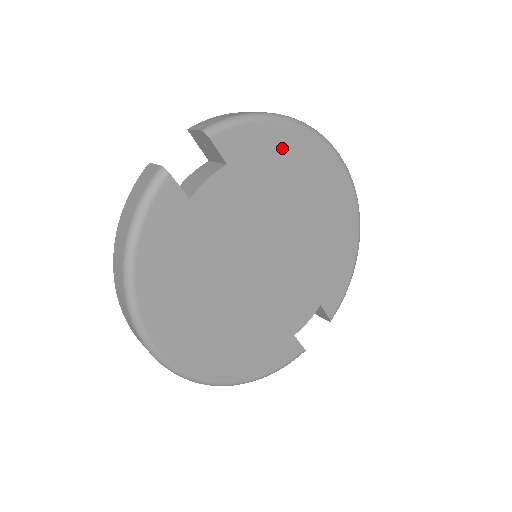
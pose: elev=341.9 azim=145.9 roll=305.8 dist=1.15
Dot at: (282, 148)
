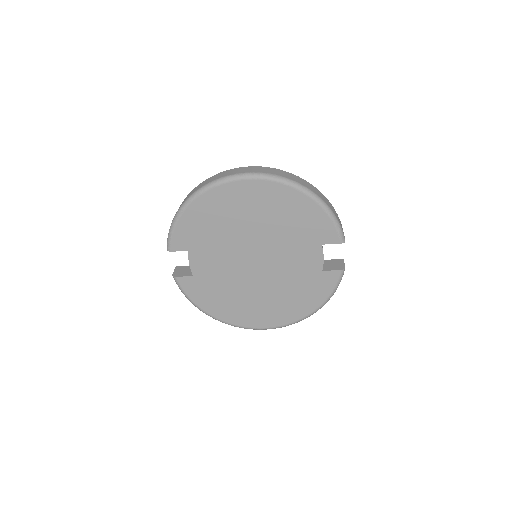
Dot at: (199, 217)
